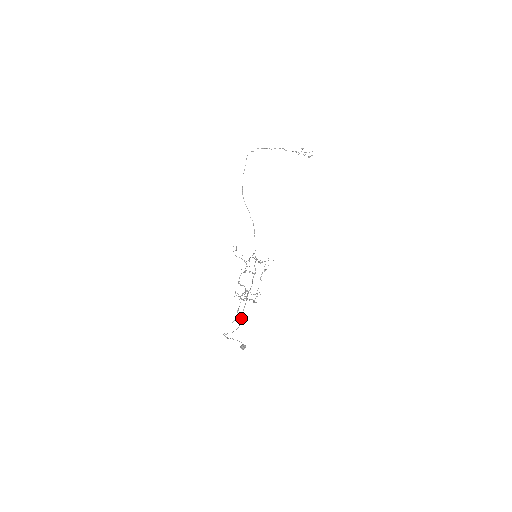
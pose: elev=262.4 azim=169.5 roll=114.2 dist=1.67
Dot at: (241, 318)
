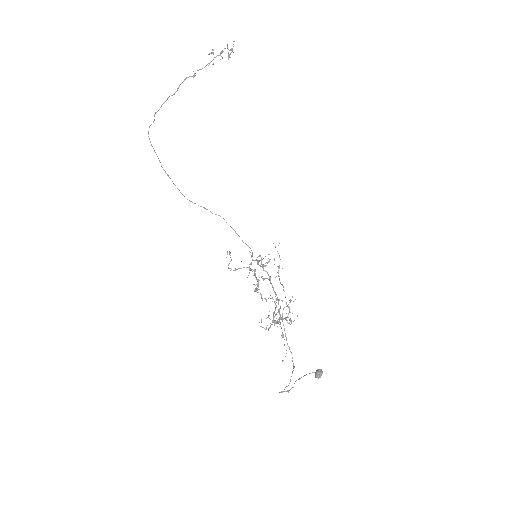
Dot at: (290, 351)
